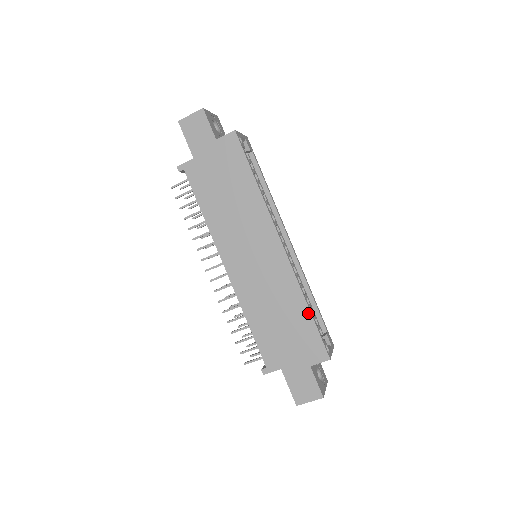
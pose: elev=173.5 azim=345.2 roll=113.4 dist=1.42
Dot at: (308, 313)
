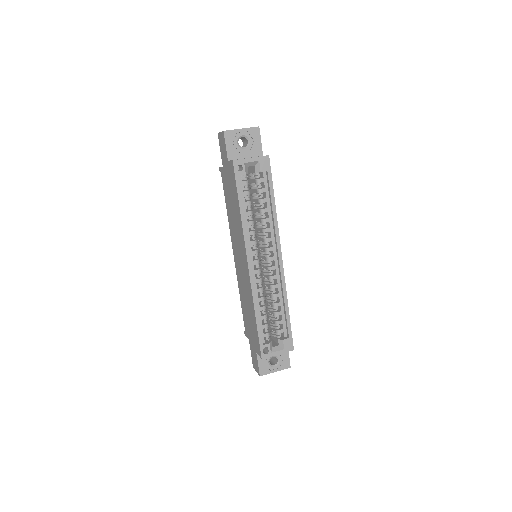
Dot at: (255, 320)
